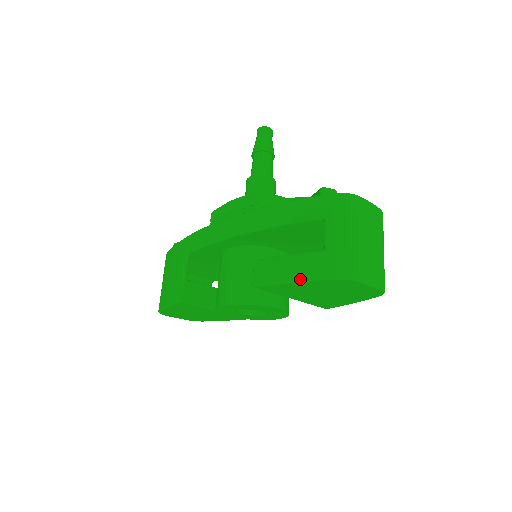
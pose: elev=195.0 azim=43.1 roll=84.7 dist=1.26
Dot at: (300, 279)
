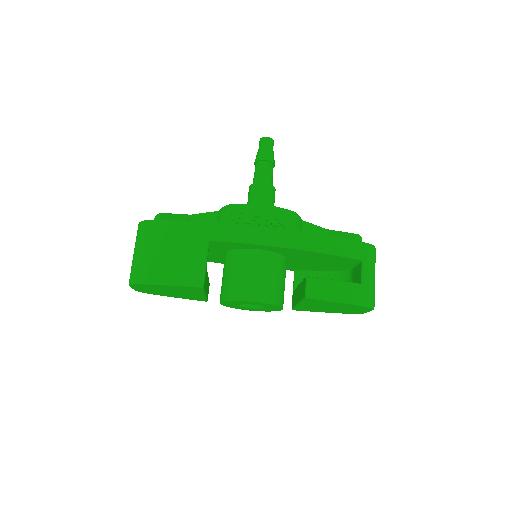
Dot at: (347, 302)
